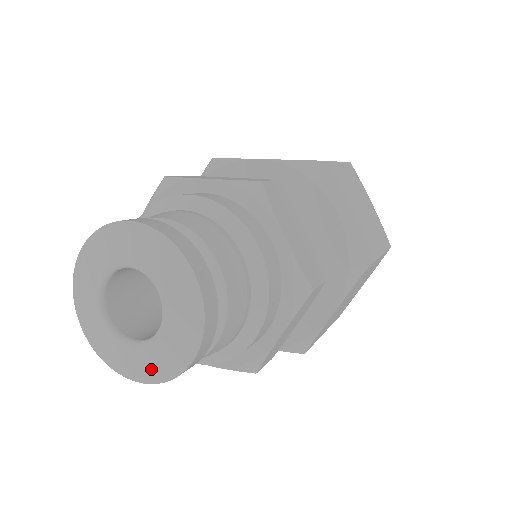
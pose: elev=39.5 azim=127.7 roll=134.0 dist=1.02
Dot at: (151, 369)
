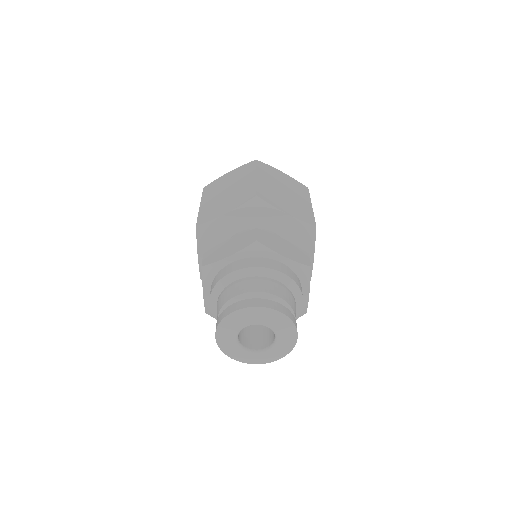
Dot at: (250, 360)
